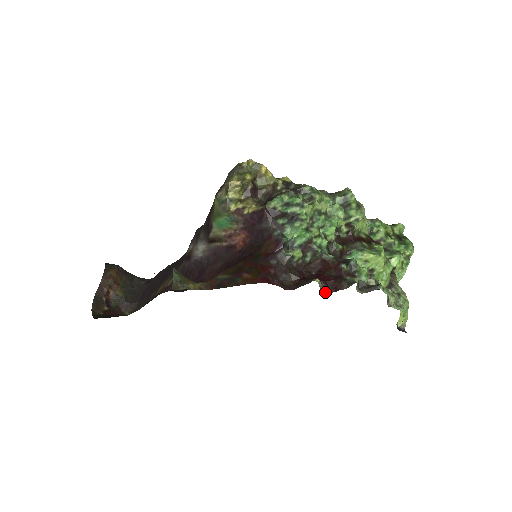
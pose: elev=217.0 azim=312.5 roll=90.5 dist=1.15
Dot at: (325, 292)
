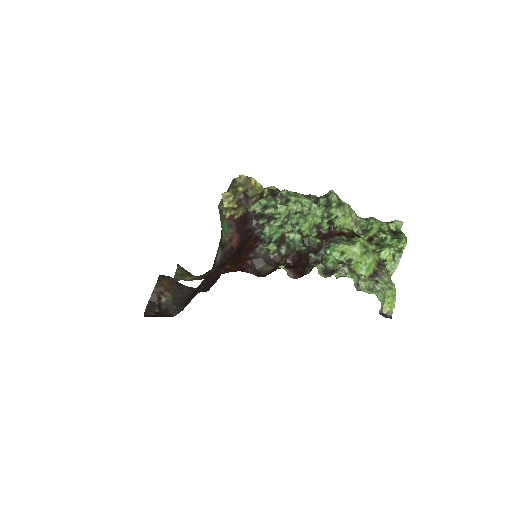
Dot at: (293, 278)
